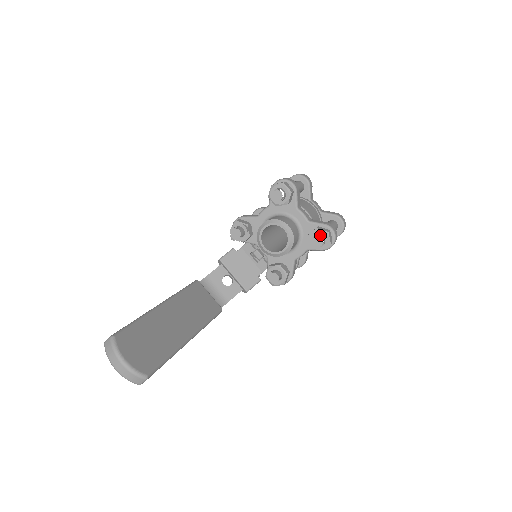
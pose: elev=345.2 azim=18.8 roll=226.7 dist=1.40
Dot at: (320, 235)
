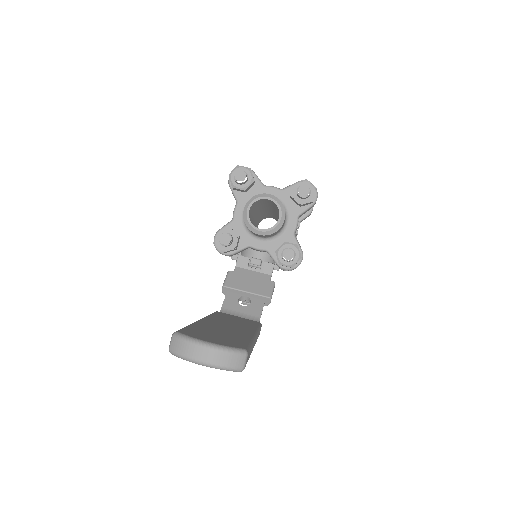
Dot at: (302, 184)
